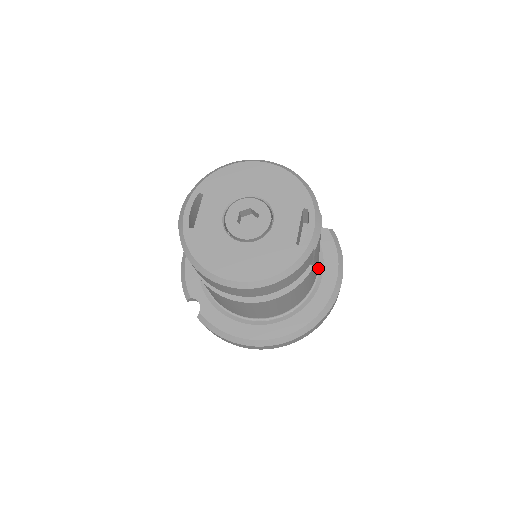
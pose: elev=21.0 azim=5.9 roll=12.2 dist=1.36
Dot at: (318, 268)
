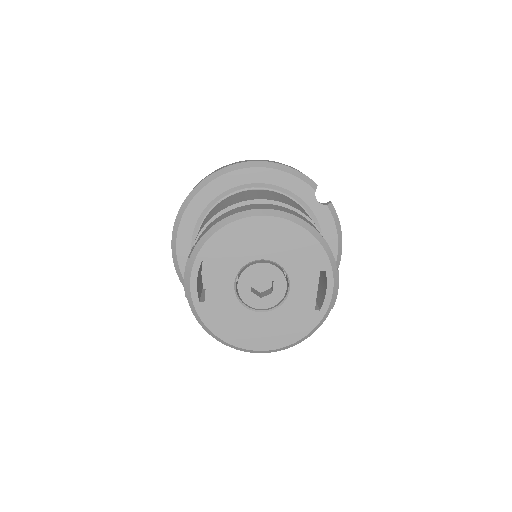
Dot at: occluded
